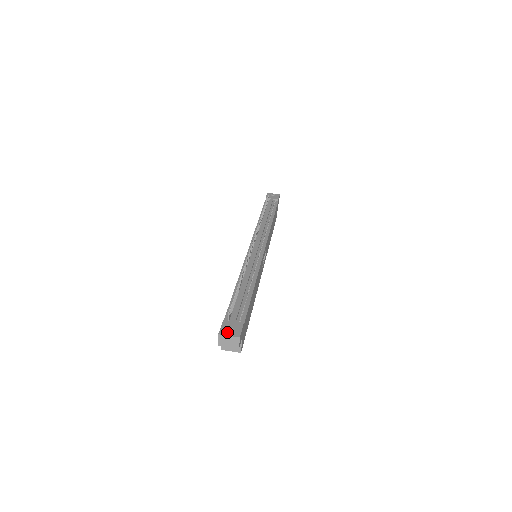
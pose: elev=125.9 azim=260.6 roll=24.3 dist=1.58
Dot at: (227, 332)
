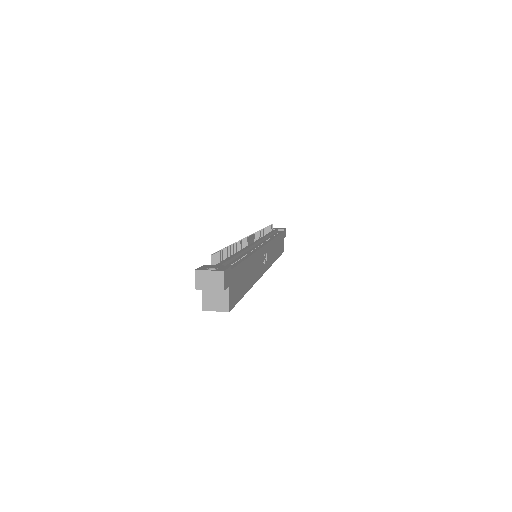
Dot at: occluded
